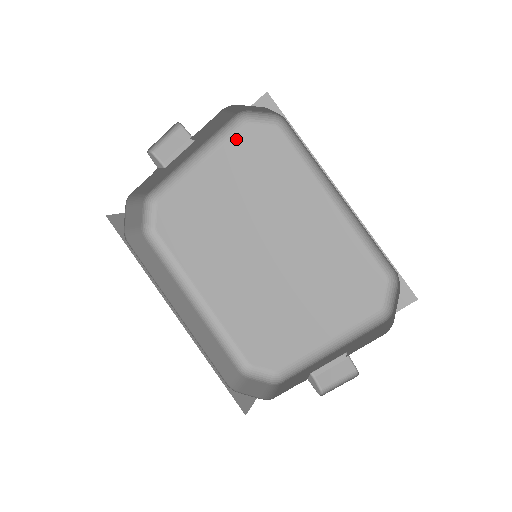
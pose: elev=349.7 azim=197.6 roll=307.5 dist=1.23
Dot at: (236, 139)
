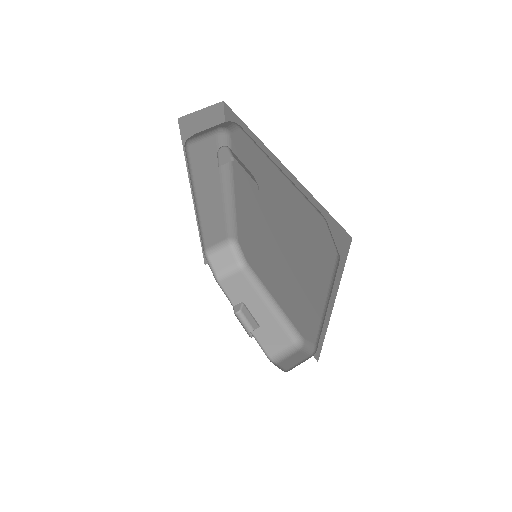
Dot at: (310, 207)
